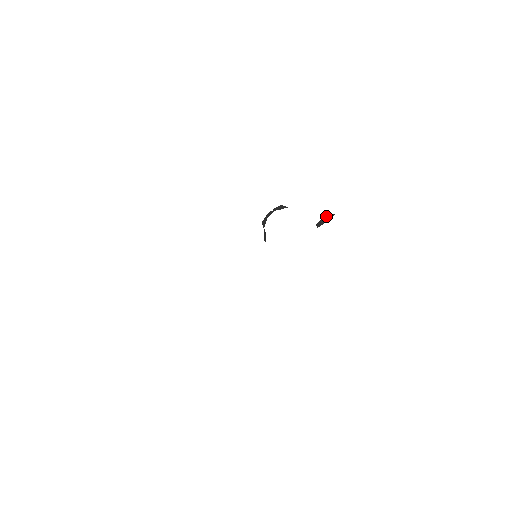
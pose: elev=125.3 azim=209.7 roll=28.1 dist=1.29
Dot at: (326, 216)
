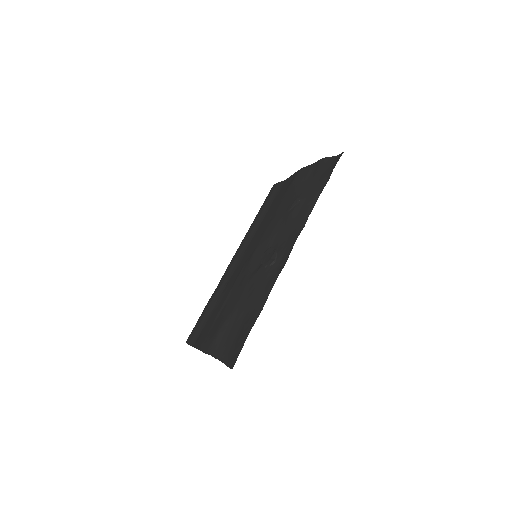
Dot at: occluded
